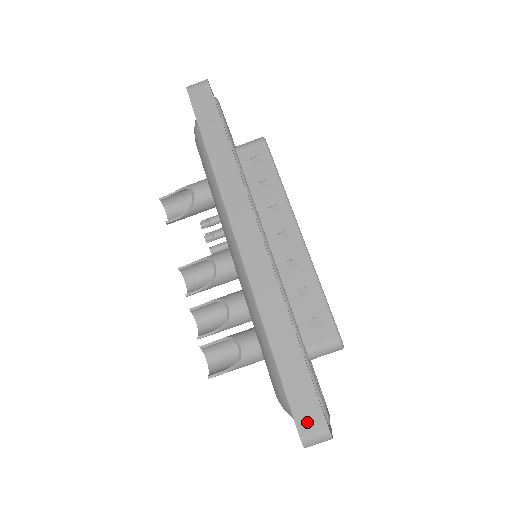
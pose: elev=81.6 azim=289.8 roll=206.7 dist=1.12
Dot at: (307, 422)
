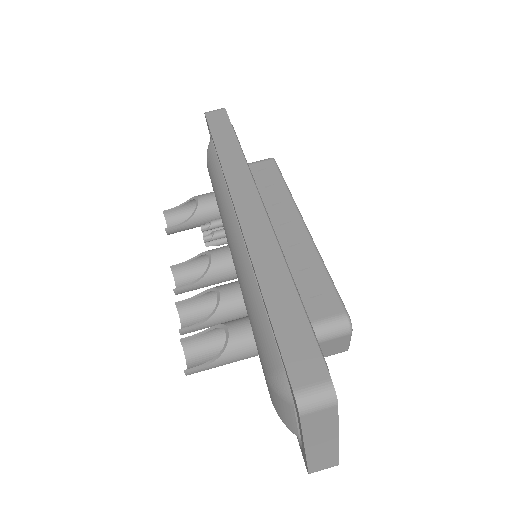
Dot at: (304, 375)
